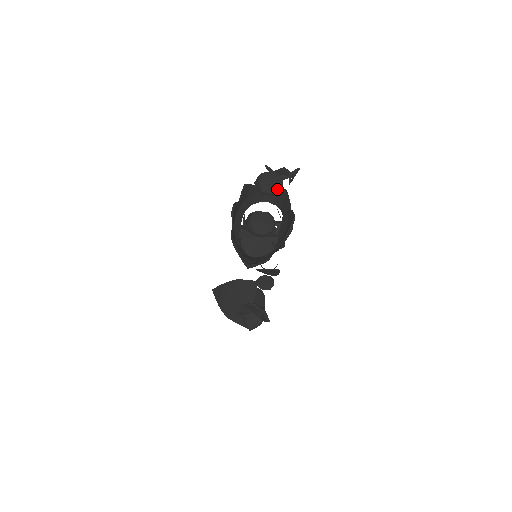
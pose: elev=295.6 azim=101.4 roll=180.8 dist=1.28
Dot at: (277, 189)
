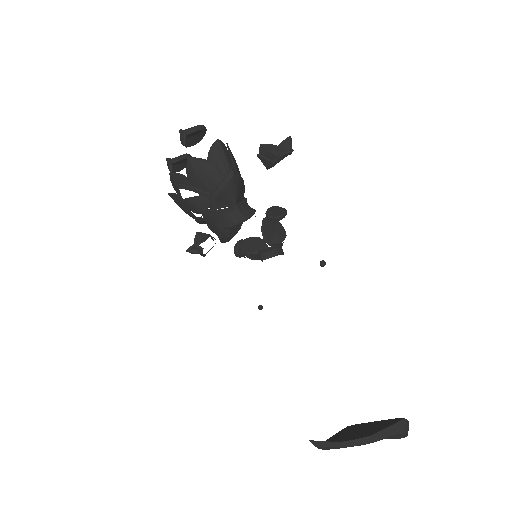
Dot at: (187, 155)
